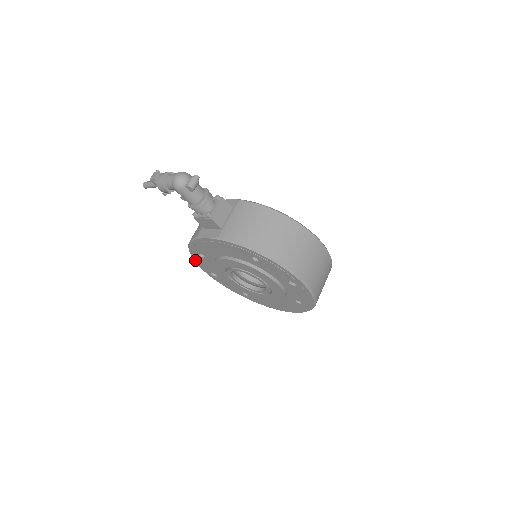
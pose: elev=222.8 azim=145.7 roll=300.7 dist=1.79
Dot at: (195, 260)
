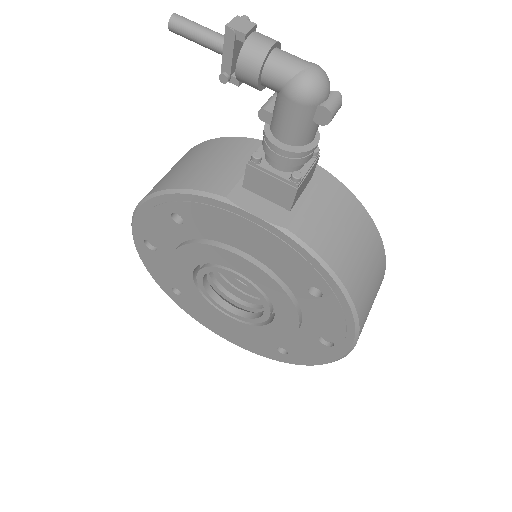
Dot at: (141, 211)
